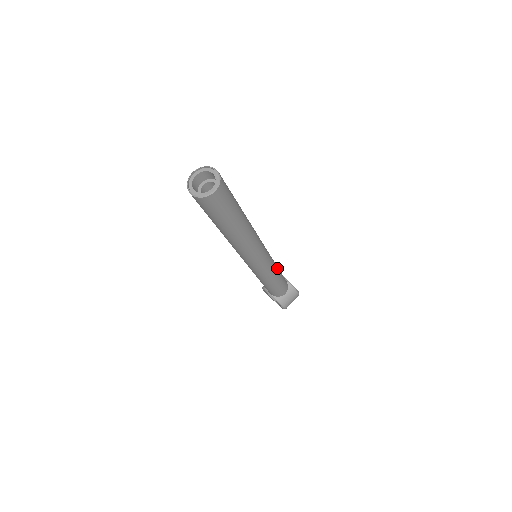
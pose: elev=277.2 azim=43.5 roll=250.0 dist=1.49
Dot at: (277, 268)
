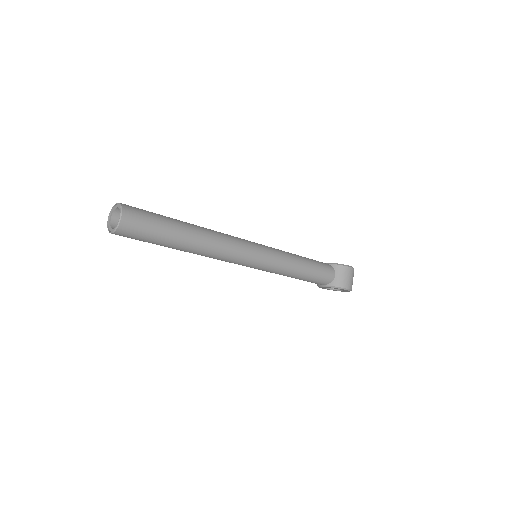
Dot at: (294, 255)
